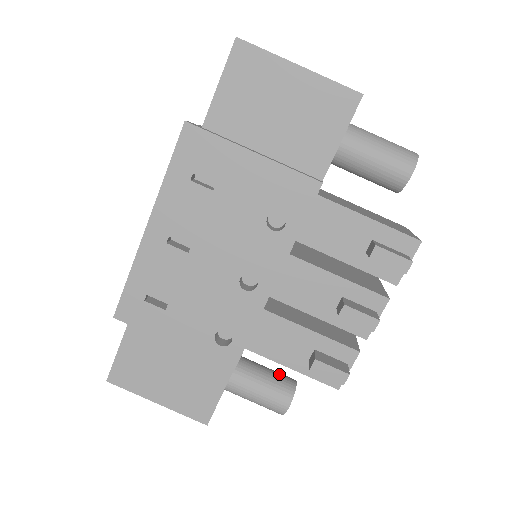
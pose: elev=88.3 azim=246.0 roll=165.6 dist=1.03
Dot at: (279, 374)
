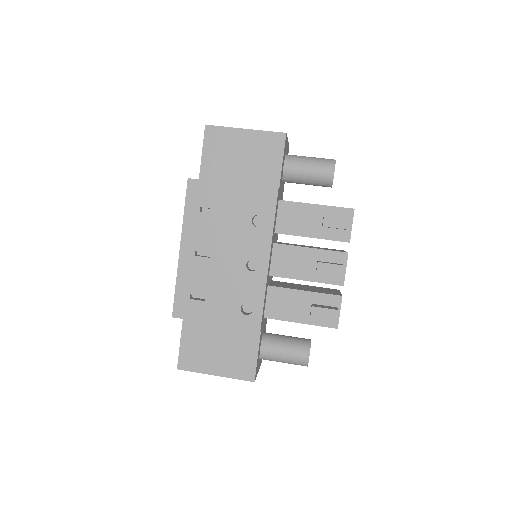
Dot at: (297, 337)
